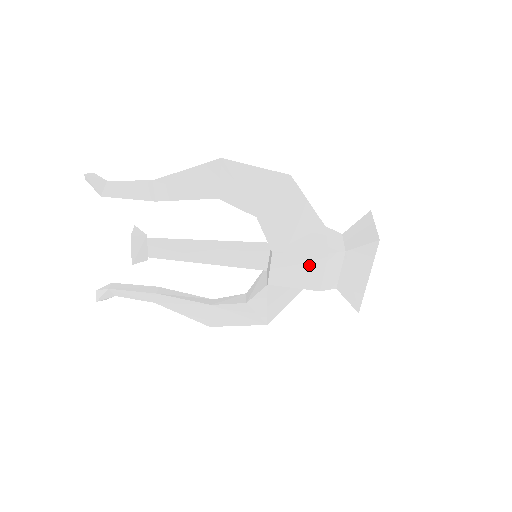
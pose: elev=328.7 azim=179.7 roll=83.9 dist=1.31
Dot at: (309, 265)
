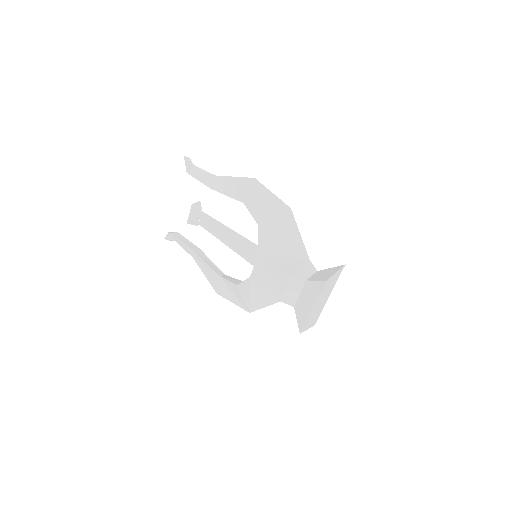
Dot at: (278, 277)
